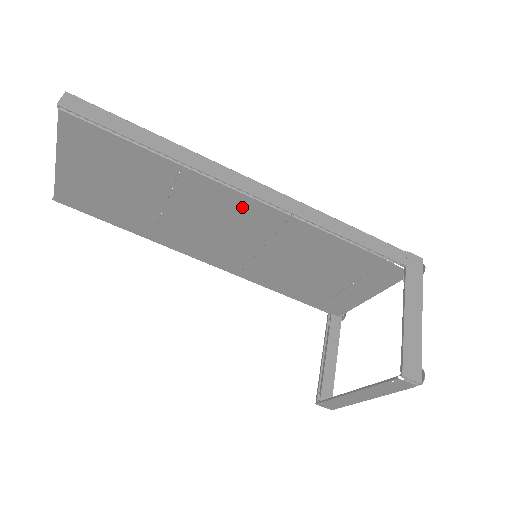
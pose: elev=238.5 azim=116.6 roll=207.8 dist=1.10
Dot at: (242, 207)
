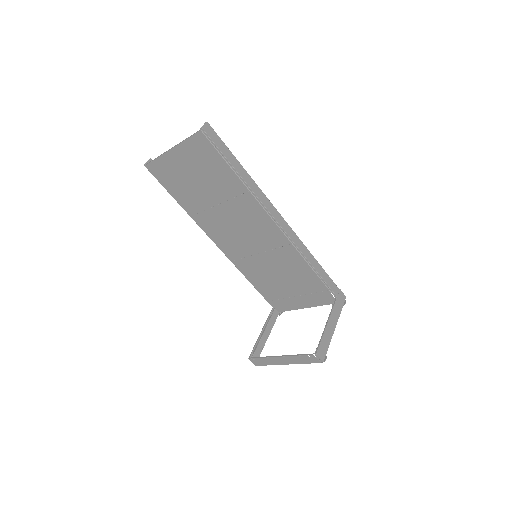
Dot at: (267, 226)
